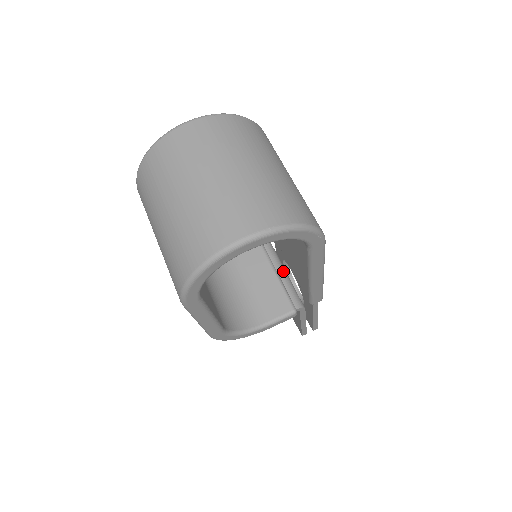
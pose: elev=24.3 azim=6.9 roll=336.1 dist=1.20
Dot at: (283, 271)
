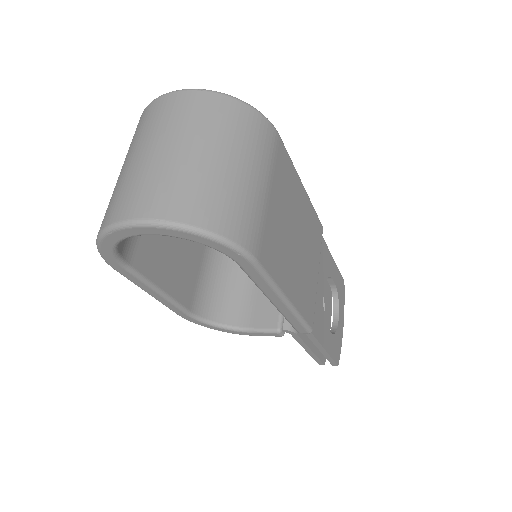
Dot at: occluded
